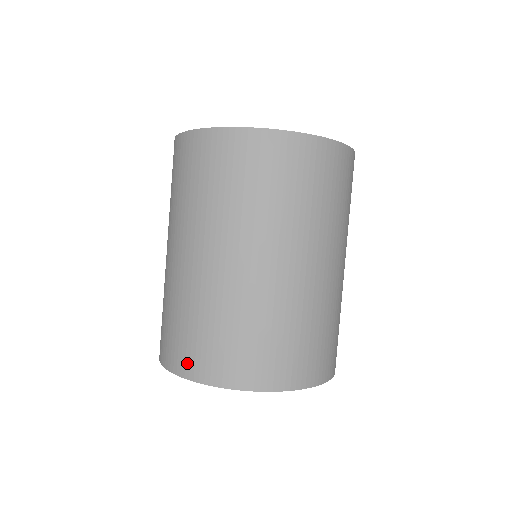
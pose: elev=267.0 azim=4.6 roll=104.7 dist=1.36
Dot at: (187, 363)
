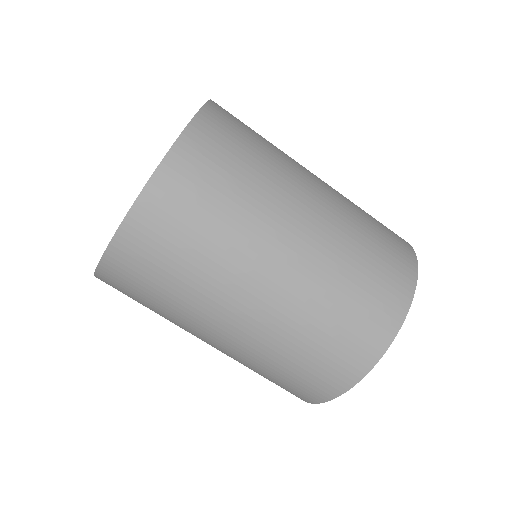
Dot at: (375, 337)
